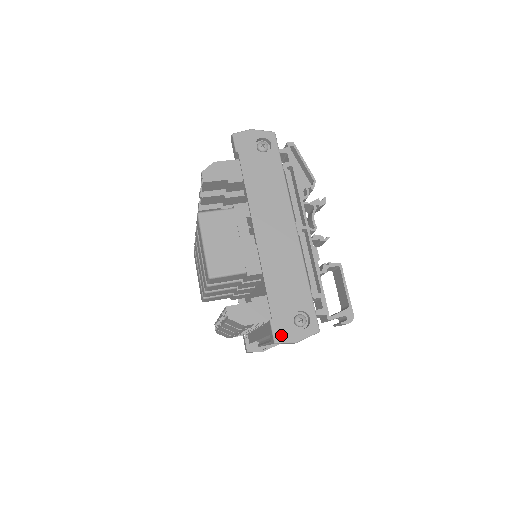
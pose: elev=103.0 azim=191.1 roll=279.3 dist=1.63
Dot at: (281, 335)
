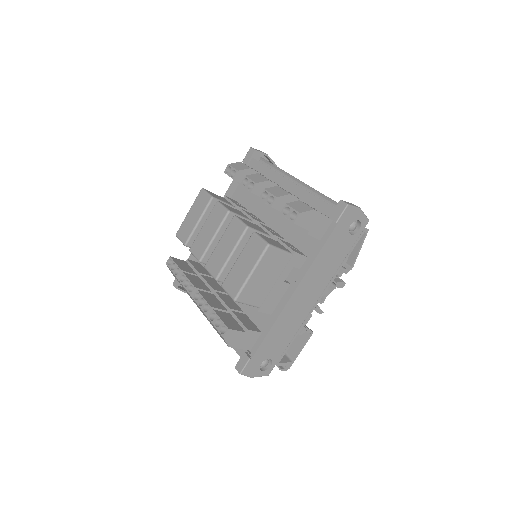
Dot at: (248, 370)
